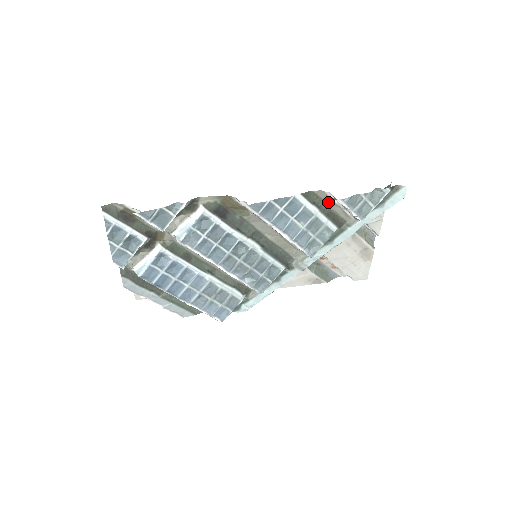
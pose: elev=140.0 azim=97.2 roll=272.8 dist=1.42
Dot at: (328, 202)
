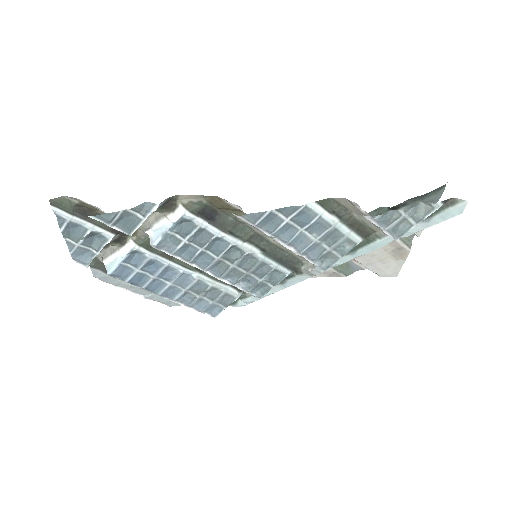
Dot at: (353, 210)
